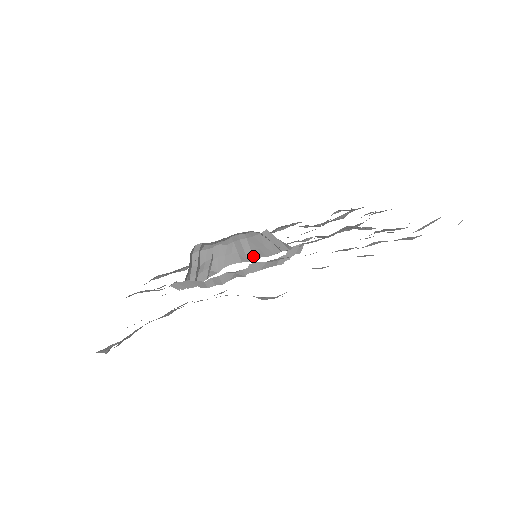
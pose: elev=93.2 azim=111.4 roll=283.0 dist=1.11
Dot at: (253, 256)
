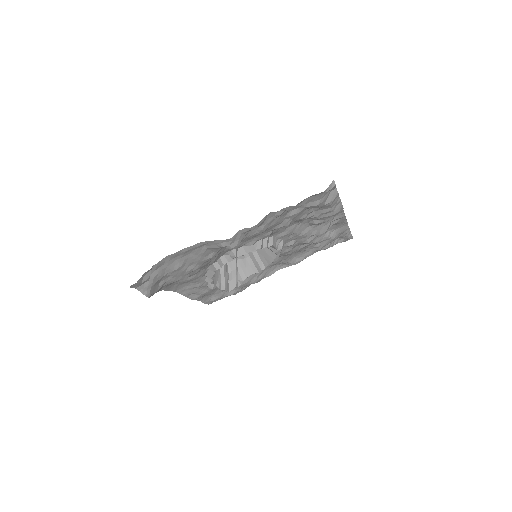
Dot at: (264, 265)
